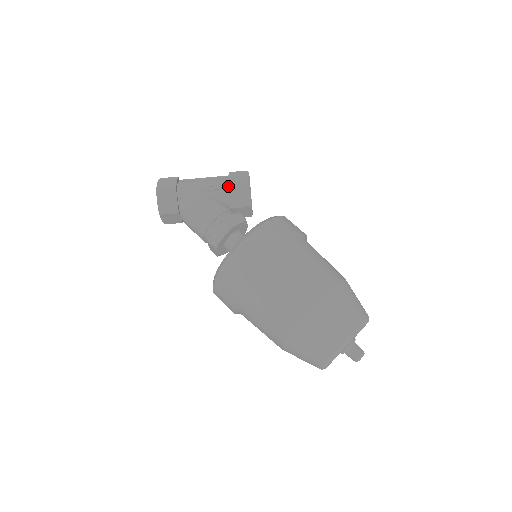
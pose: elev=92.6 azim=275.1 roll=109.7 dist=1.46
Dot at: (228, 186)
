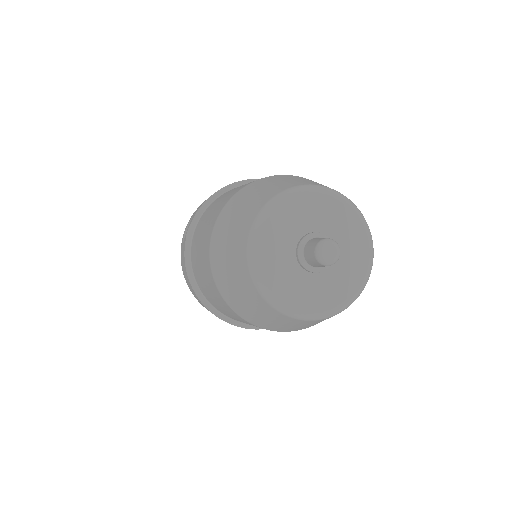
Dot at: occluded
